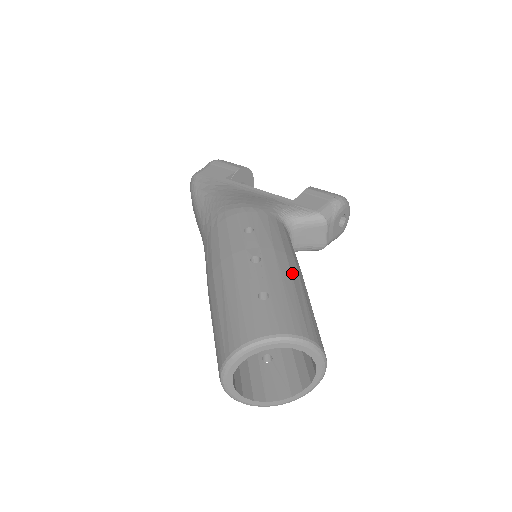
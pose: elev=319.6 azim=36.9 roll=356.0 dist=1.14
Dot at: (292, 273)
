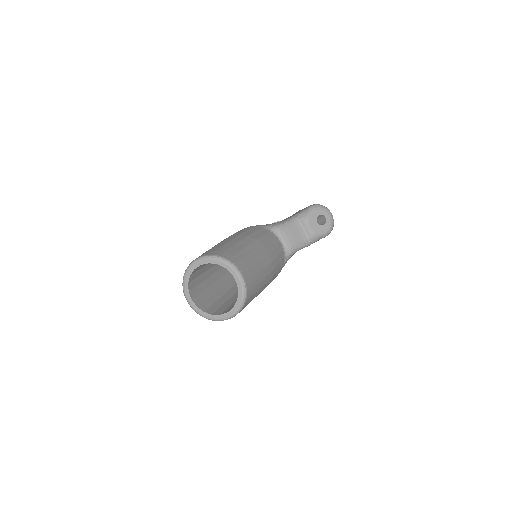
Dot at: (242, 241)
